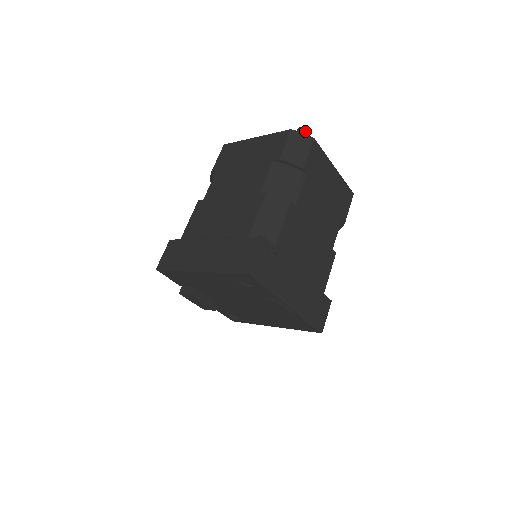
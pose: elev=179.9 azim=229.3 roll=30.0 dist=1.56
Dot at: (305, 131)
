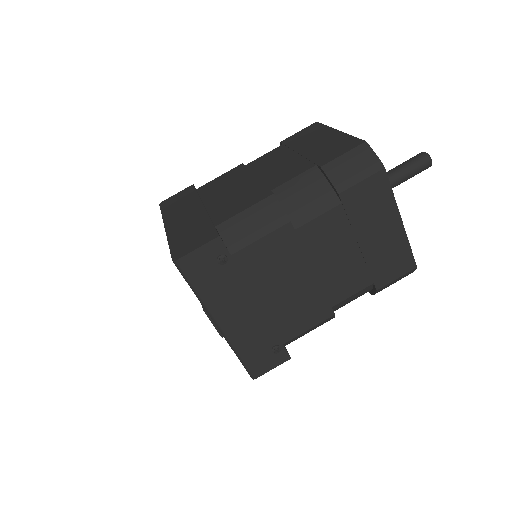
Dot at: (426, 160)
